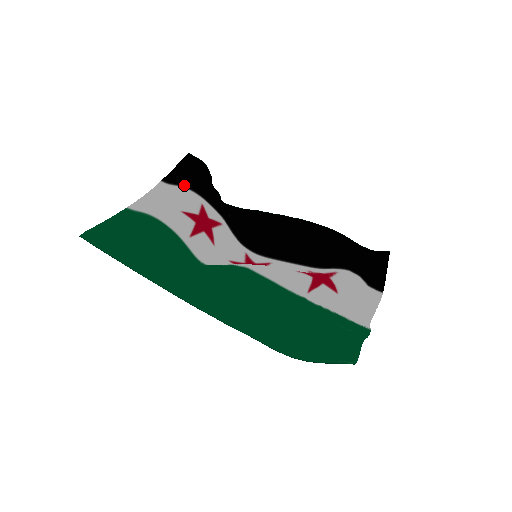
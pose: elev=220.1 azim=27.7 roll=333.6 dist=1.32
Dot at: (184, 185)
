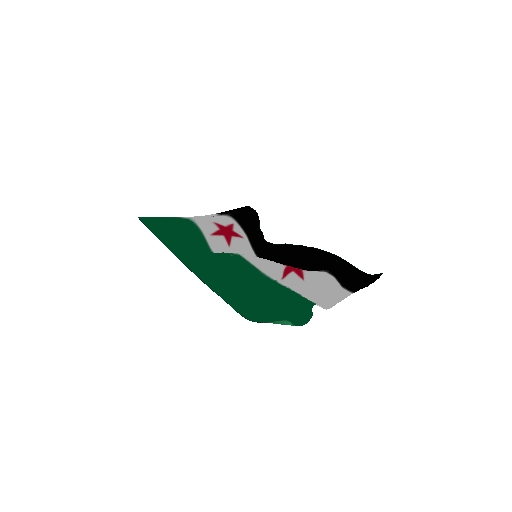
Dot at: (228, 215)
